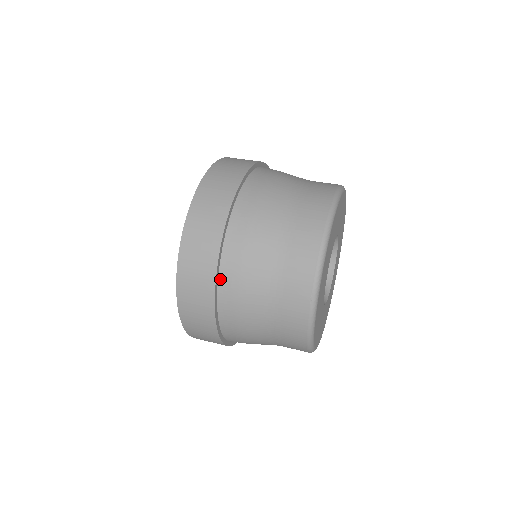
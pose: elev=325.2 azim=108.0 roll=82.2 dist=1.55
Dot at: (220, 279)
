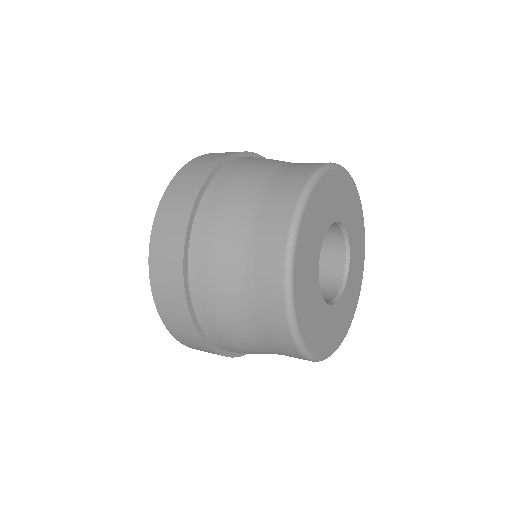
Dot at: (199, 210)
